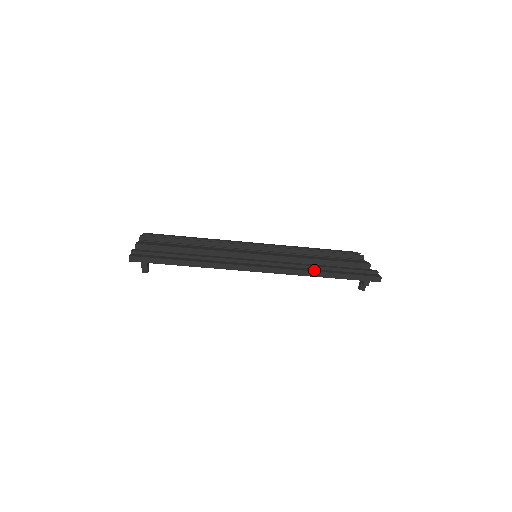
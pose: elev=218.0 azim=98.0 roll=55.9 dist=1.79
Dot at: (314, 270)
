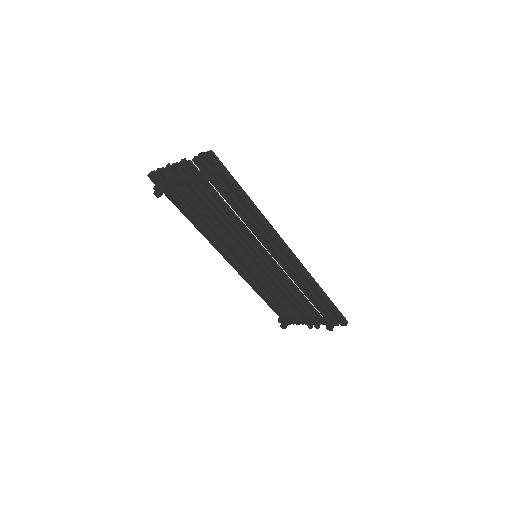
Dot at: (316, 284)
